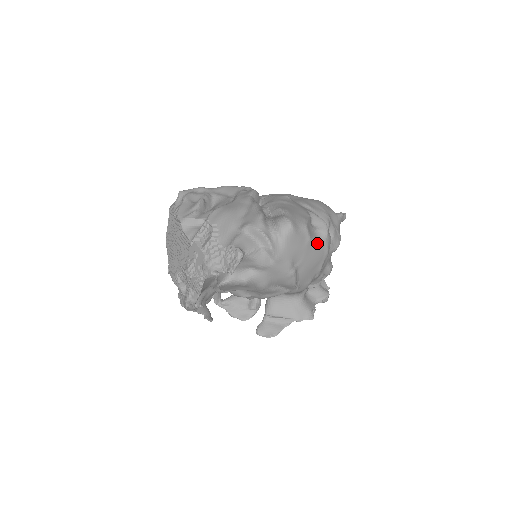
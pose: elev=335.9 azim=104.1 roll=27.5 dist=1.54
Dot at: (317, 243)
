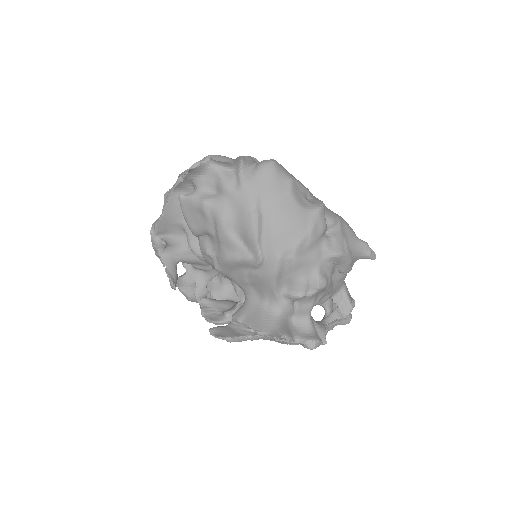
Dot at: (300, 207)
